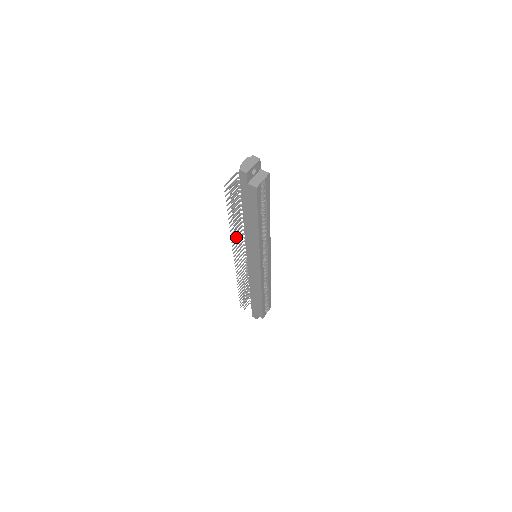
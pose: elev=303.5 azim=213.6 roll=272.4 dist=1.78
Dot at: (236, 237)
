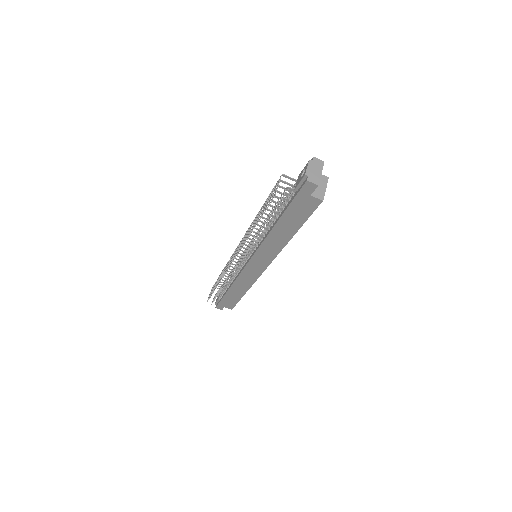
Dot at: (243, 241)
